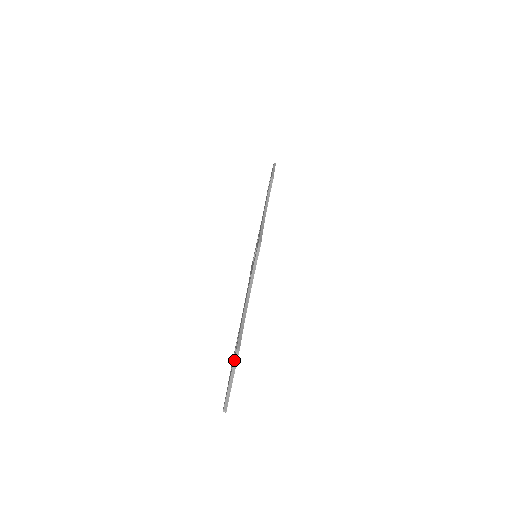
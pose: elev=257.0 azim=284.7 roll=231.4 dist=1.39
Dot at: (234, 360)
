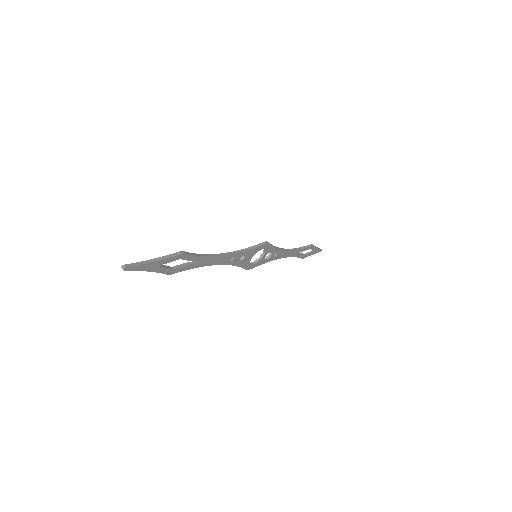
Dot at: (171, 254)
